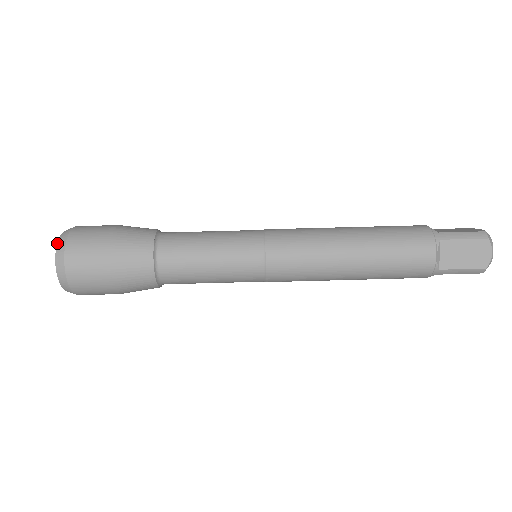
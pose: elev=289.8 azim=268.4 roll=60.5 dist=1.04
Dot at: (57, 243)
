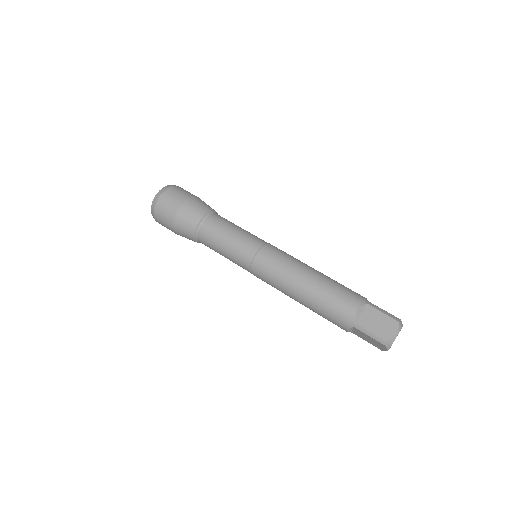
Dot at: (168, 185)
